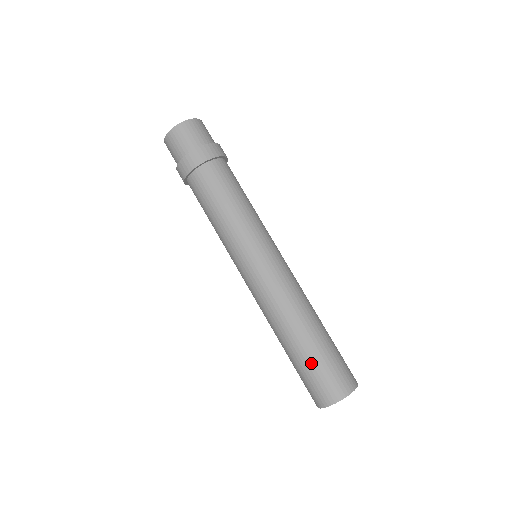
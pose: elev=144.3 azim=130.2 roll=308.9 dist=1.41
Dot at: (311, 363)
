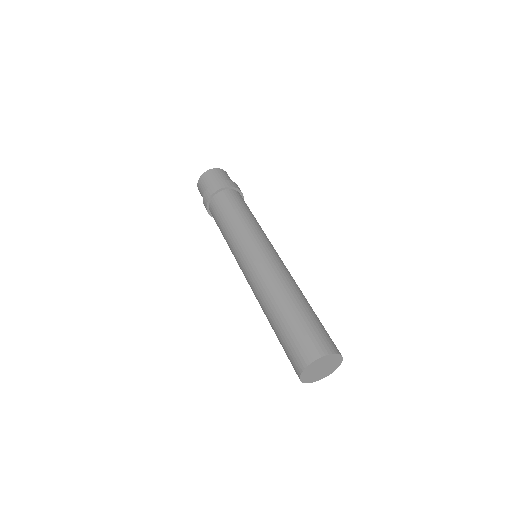
Dot at: (287, 330)
